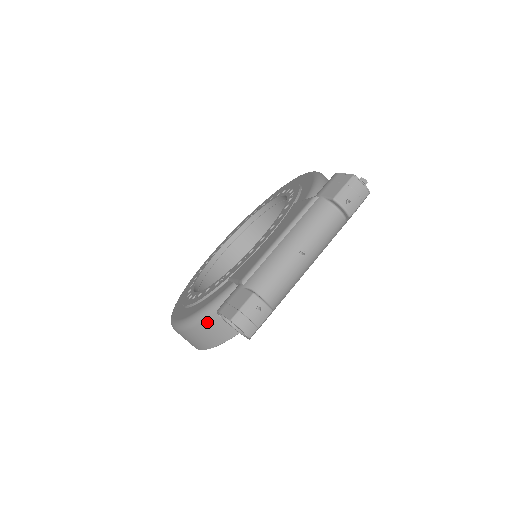
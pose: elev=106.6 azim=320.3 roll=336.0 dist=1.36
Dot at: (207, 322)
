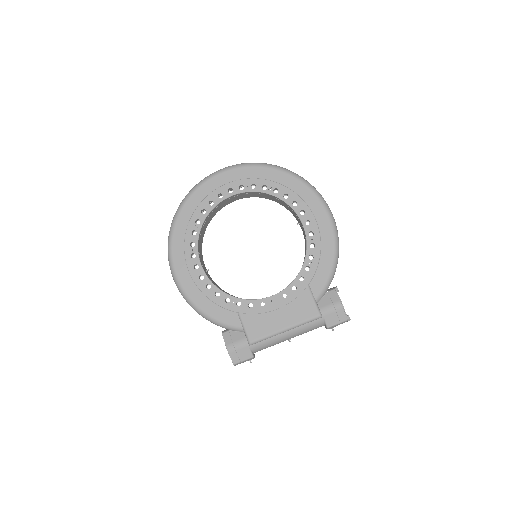
Dot at: occluded
